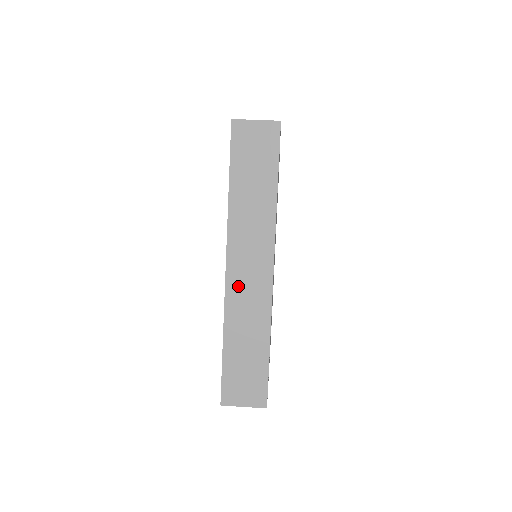
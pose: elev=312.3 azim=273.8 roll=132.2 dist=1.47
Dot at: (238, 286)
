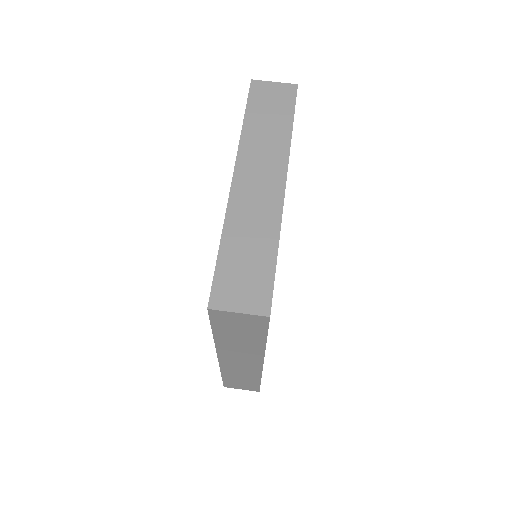
Dot at: (231, 365)
